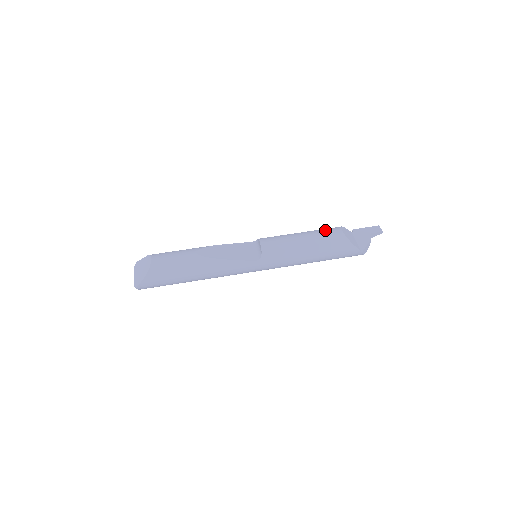
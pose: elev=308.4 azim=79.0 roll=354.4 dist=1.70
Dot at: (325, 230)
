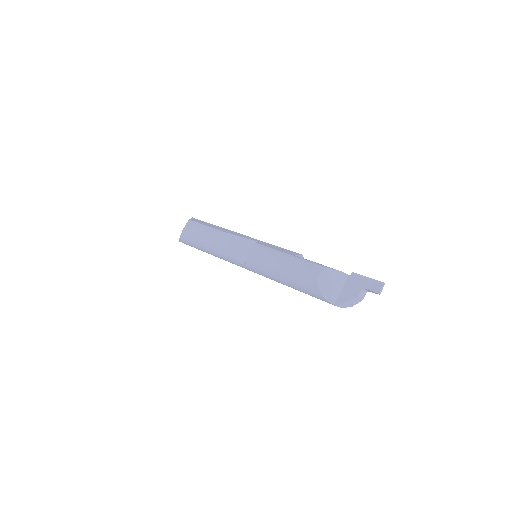
Dot at: (306, 265)
